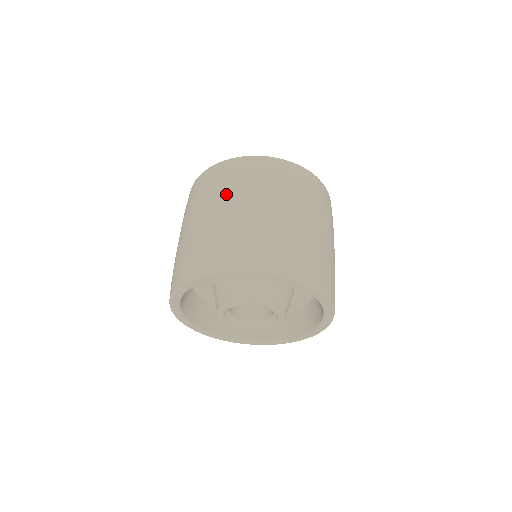
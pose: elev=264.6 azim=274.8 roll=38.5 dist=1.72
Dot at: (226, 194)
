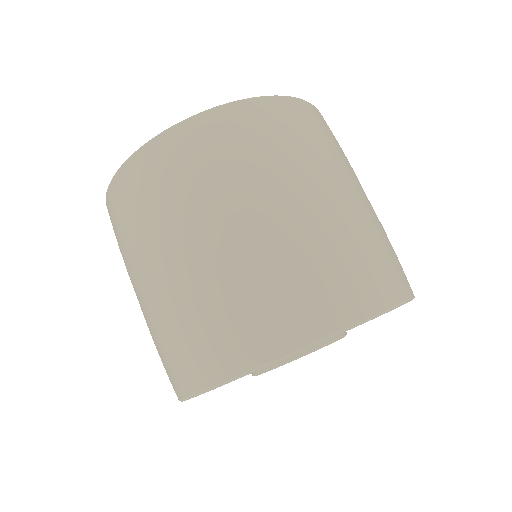
Dot at: (189, 214)
